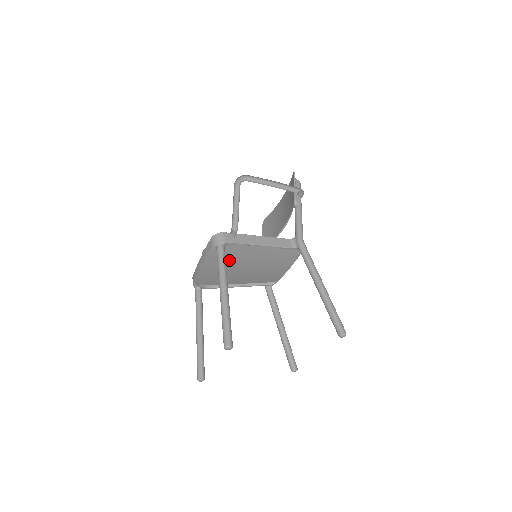
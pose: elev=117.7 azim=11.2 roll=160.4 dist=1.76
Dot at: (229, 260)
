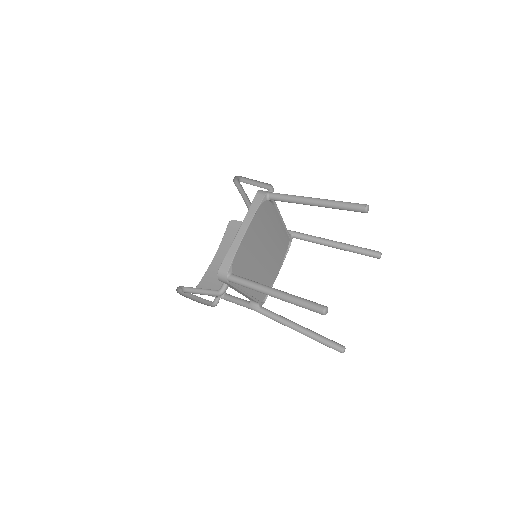
Dot at: (262, 230)
